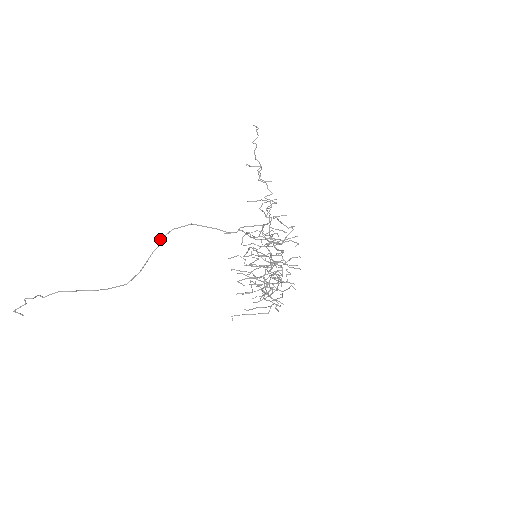
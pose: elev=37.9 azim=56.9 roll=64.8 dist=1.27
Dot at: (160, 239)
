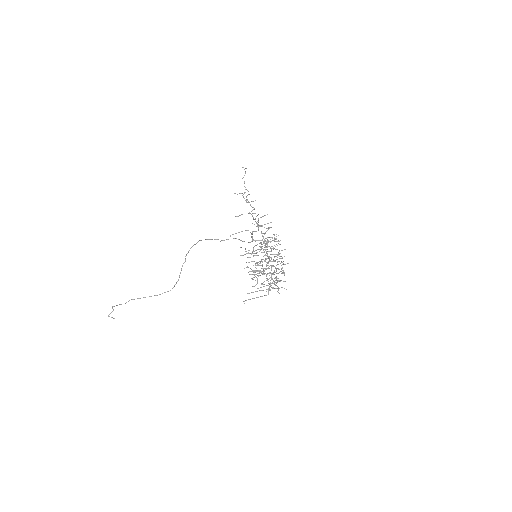
Dot at: occluded
